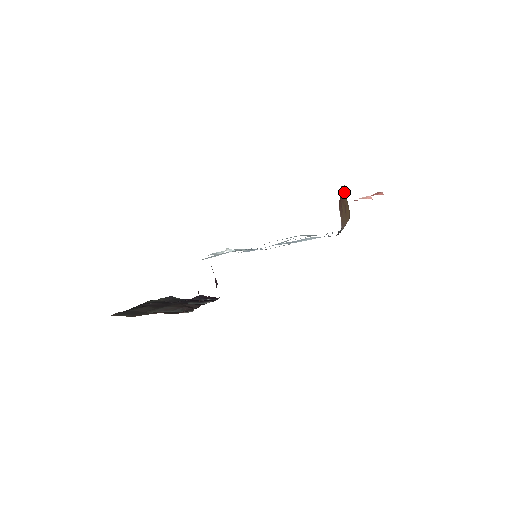
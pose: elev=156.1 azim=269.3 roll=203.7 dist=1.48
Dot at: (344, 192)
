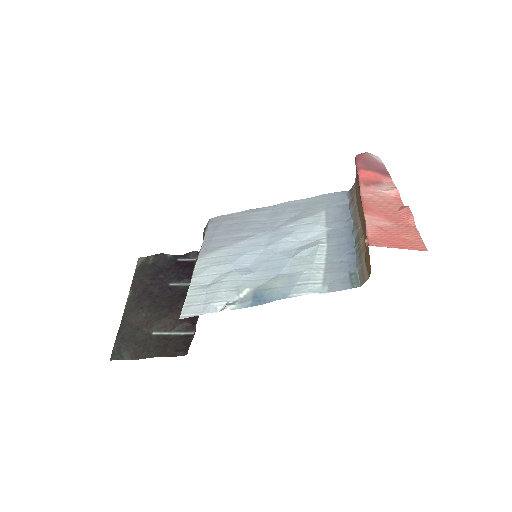
Dot at: occluded
